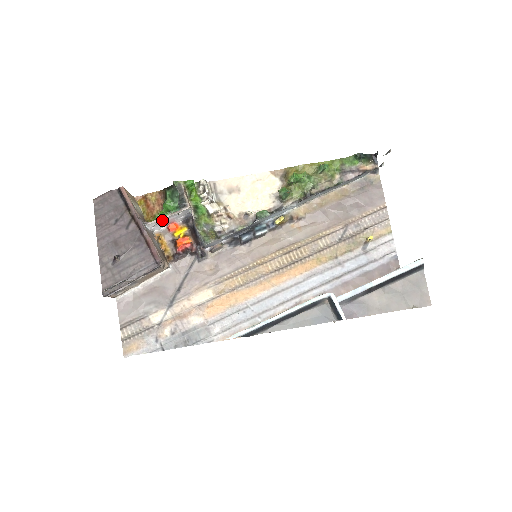
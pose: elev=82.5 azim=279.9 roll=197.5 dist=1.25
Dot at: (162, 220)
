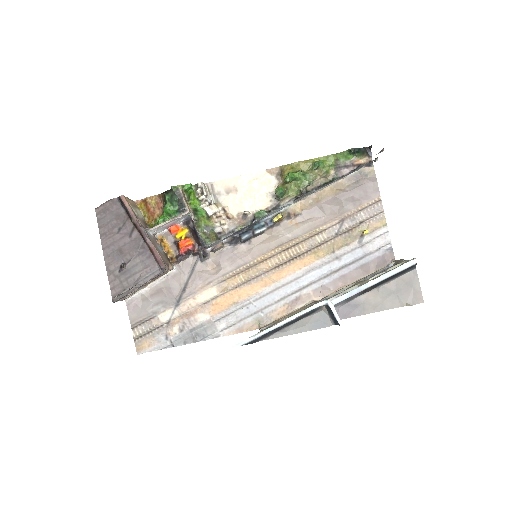
Dot at: (163, 225)
